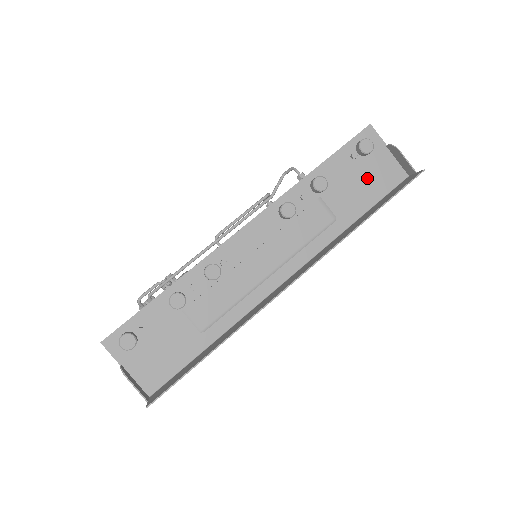
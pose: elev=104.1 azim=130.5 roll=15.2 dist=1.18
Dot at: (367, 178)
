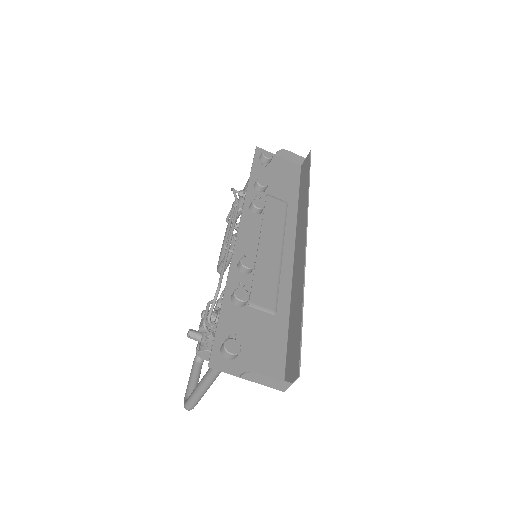
Dot at: (281, 175)
